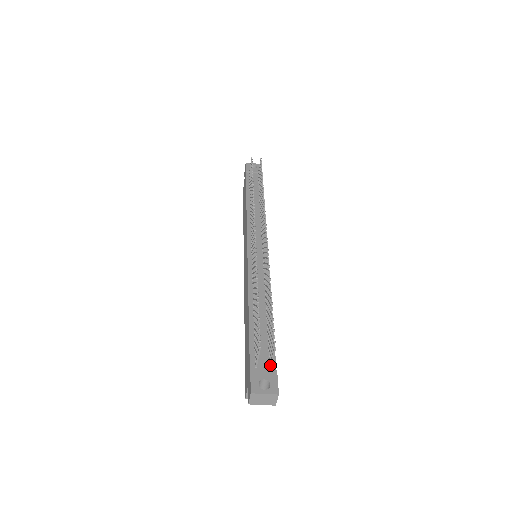
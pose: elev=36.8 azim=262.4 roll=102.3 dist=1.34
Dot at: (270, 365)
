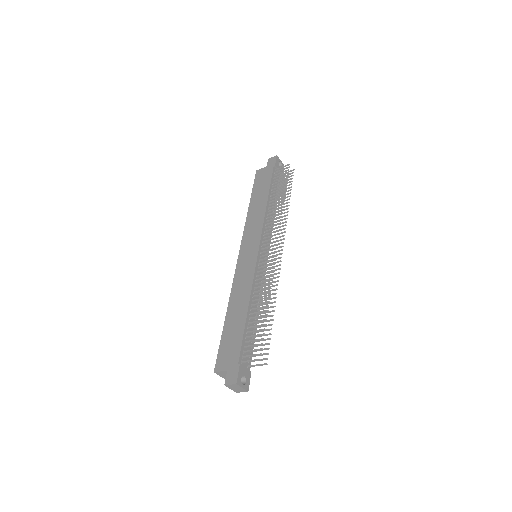
Dot at: (250, 366)
